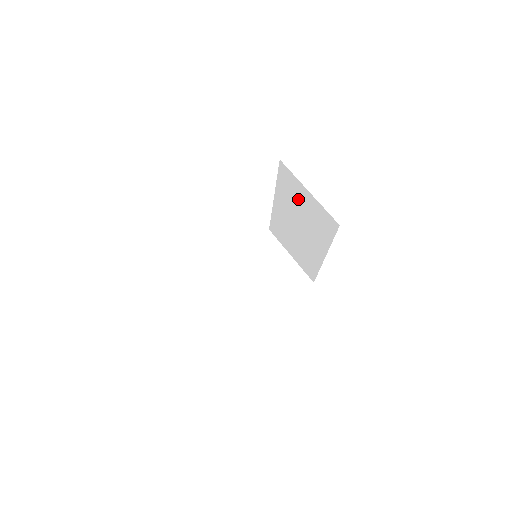
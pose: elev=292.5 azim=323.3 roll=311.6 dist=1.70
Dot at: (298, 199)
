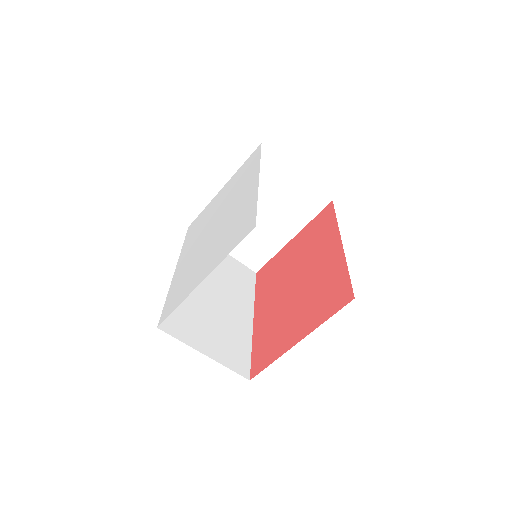
Dot at: occluded
